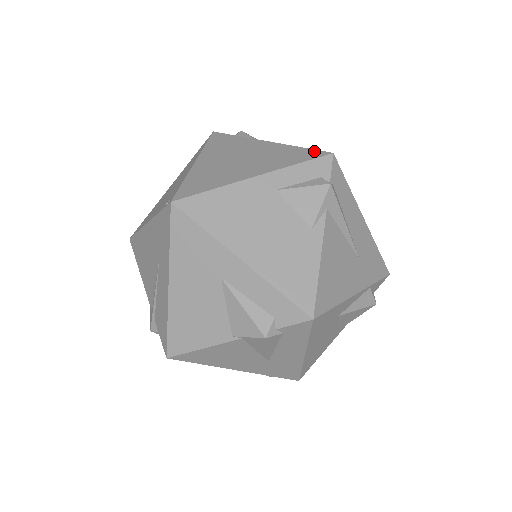
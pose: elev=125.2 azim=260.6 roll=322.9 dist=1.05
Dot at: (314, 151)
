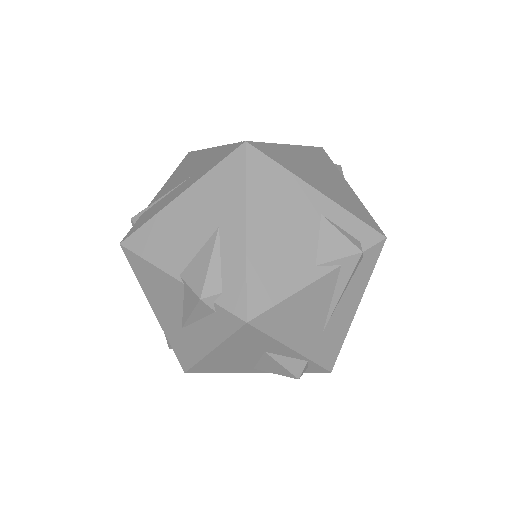
Dot at: (375, 223)
